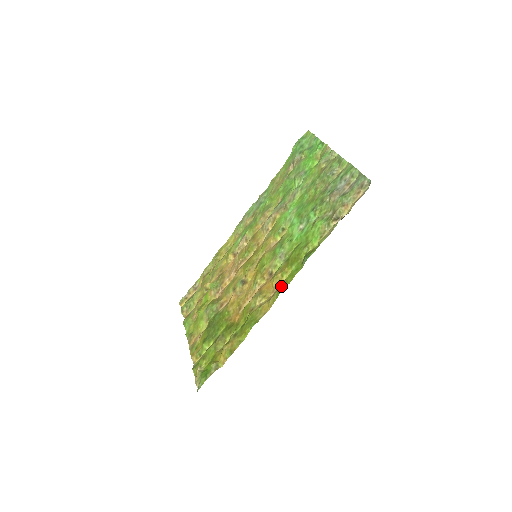
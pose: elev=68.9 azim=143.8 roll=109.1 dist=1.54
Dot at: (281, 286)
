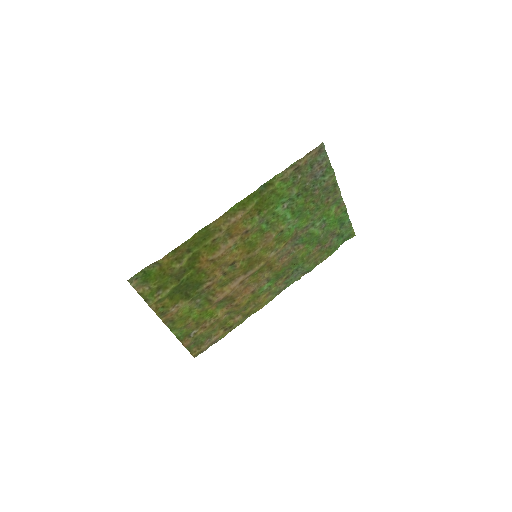
Dot at: (239, 208)
